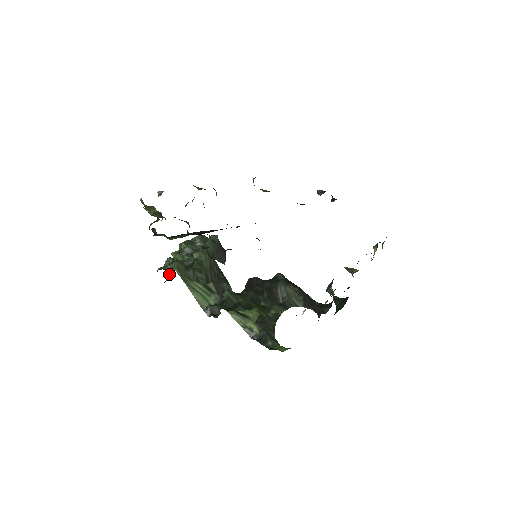
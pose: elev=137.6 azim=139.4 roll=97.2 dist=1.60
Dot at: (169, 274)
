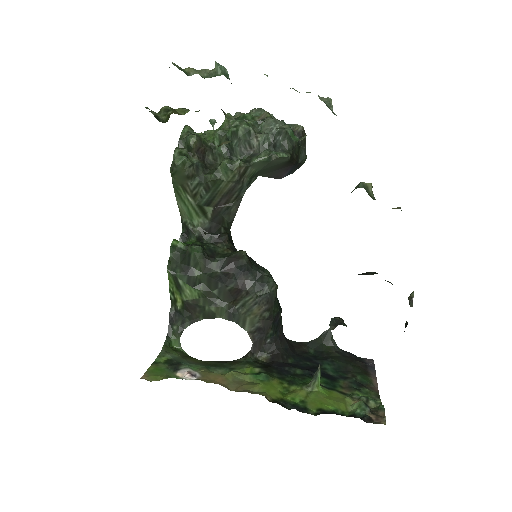
Dot at: (213, 127)
